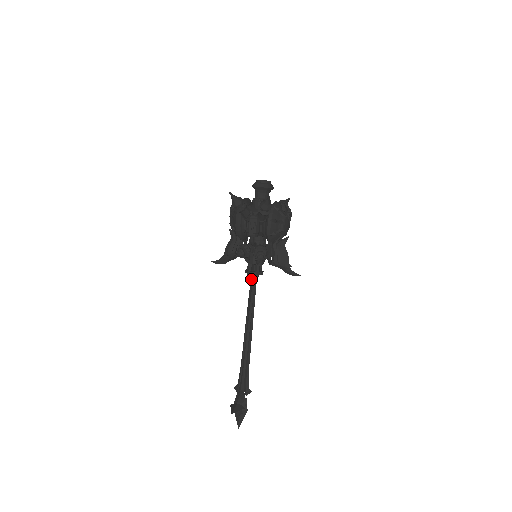
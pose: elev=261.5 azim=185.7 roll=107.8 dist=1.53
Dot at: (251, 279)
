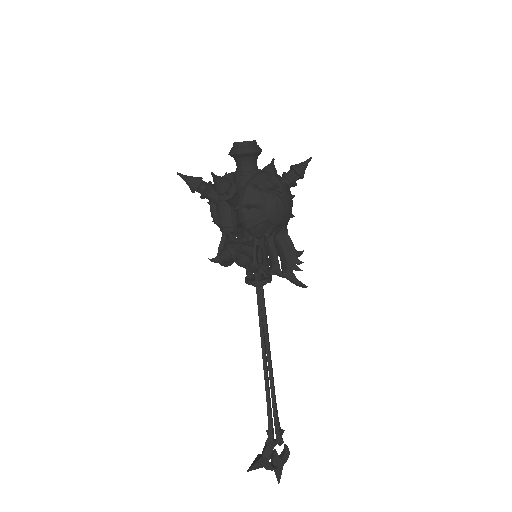
Dot at: (256, 289)
